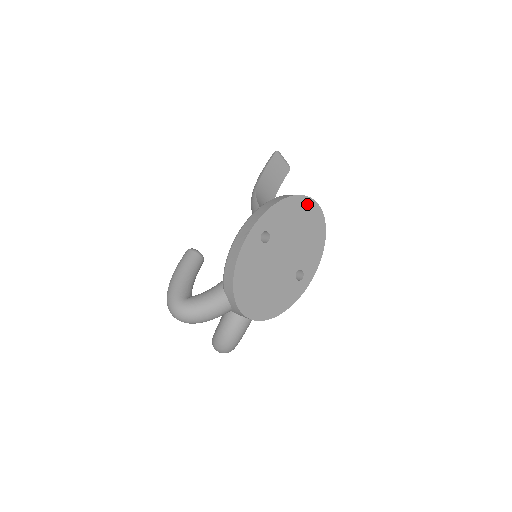
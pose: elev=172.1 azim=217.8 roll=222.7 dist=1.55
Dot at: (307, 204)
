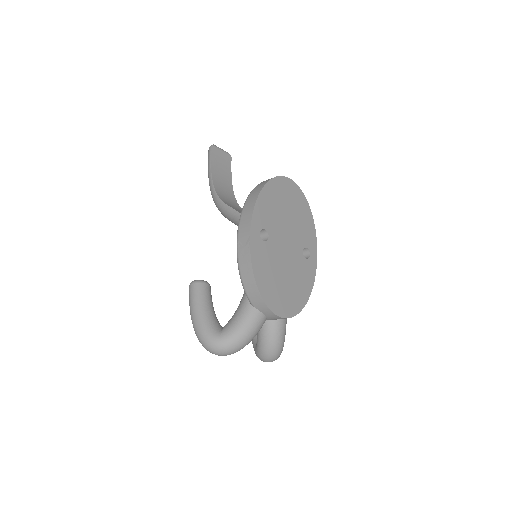
Dot at: (281, 184)
